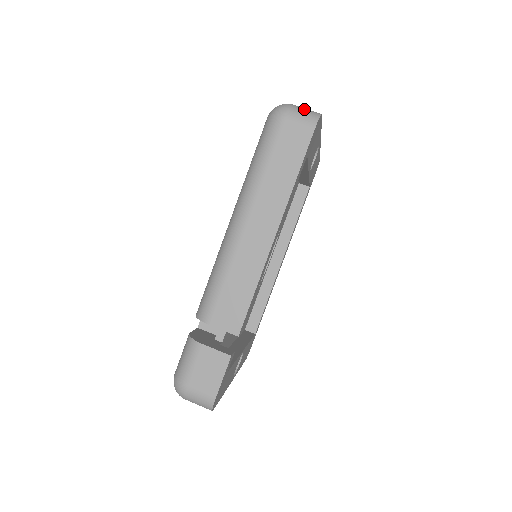
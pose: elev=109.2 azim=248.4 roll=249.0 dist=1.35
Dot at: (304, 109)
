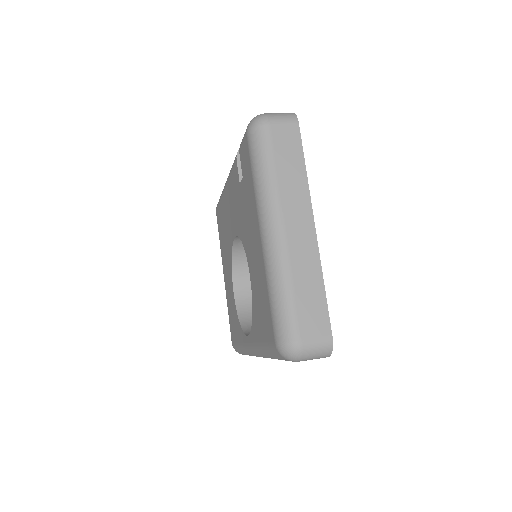
Dot at: occluded
